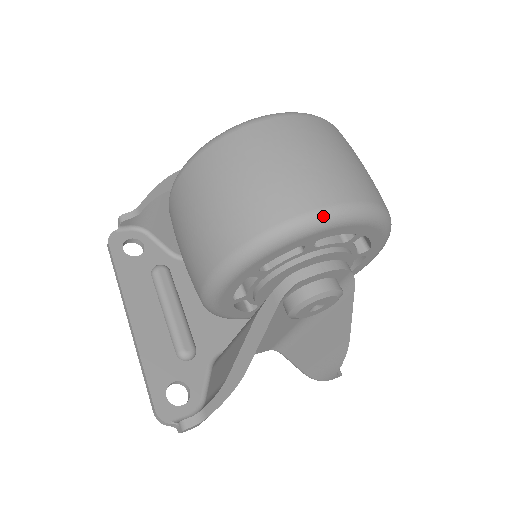
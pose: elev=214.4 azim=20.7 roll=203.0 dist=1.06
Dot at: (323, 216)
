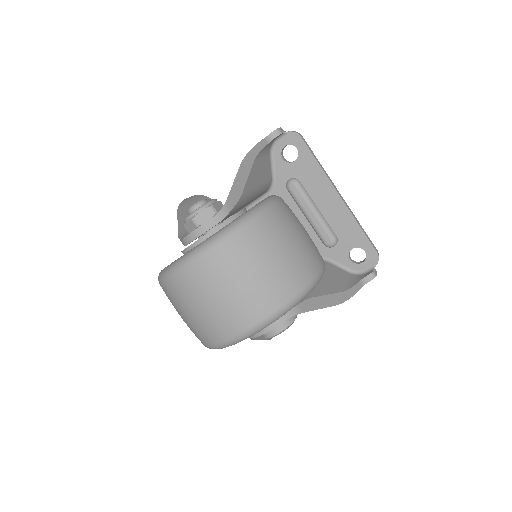
Dot at: (226, 345)
